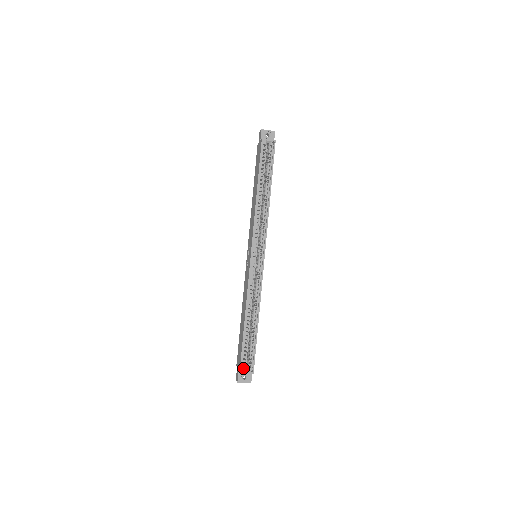
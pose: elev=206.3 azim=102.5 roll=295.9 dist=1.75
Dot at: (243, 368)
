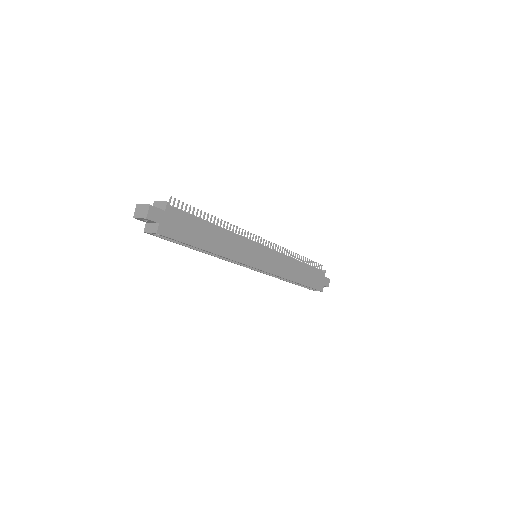
Dot at: occluded
